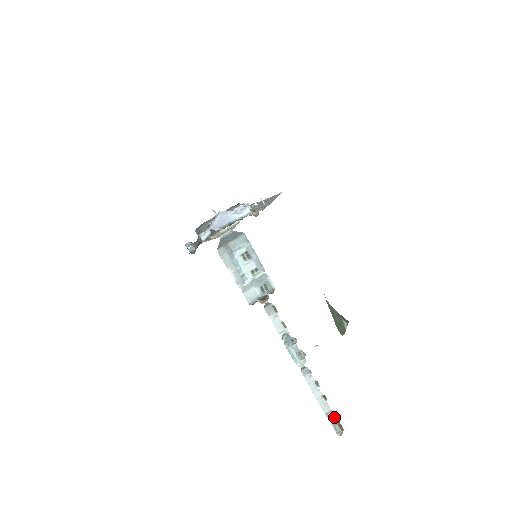
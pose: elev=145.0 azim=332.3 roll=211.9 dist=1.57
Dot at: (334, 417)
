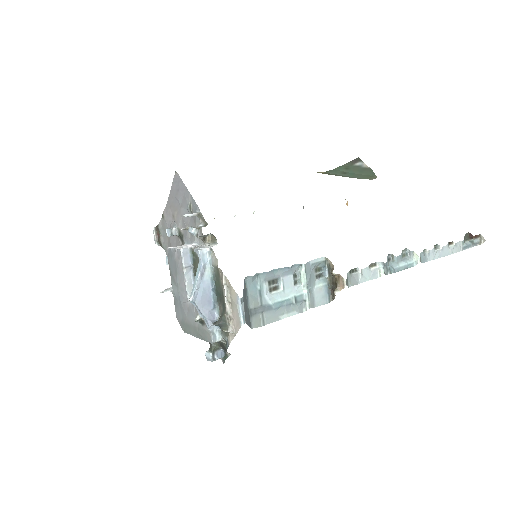
Dot at: (466, 240)
